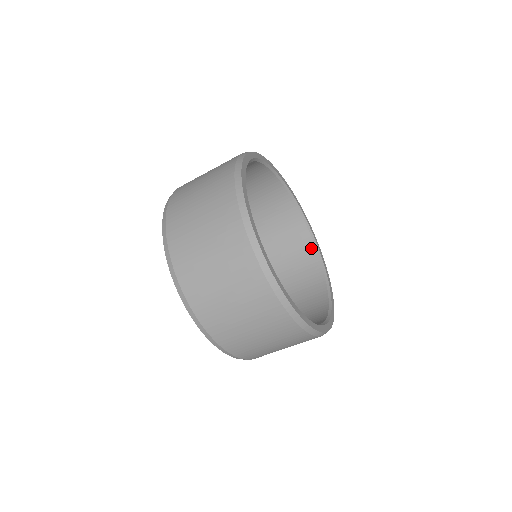
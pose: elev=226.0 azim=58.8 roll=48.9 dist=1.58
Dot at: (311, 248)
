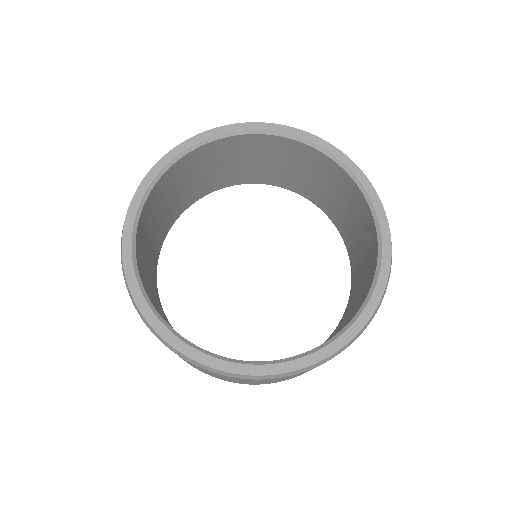
Dot at: (375, 251)
